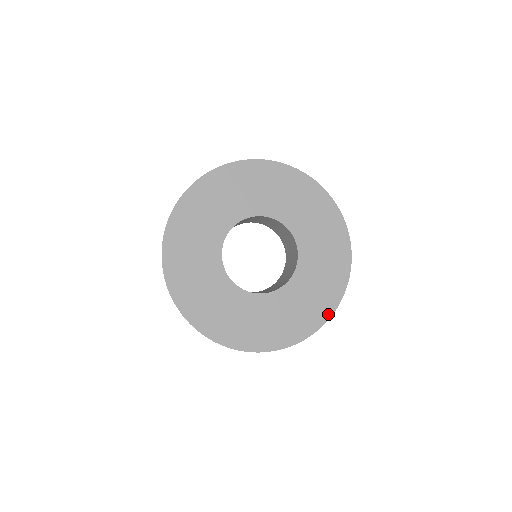
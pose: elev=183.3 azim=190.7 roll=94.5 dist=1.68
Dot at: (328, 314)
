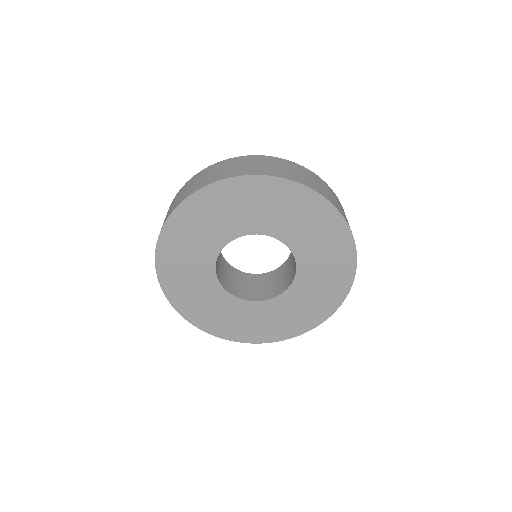
Dot at: (353, 260)
